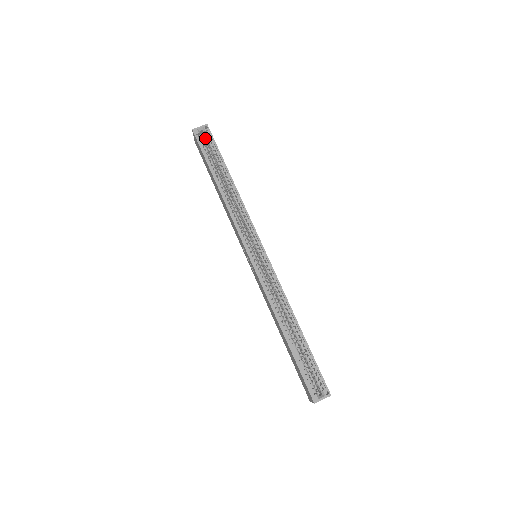
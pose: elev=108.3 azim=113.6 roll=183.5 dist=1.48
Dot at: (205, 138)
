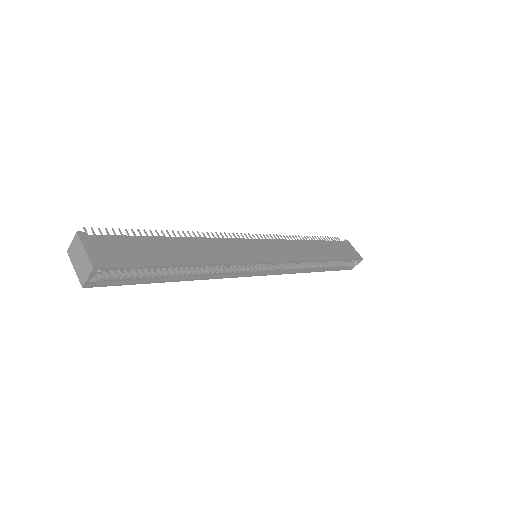
Dot at: (105, 270)
